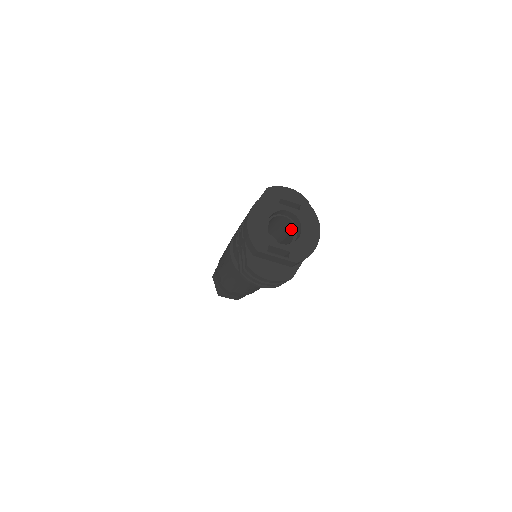
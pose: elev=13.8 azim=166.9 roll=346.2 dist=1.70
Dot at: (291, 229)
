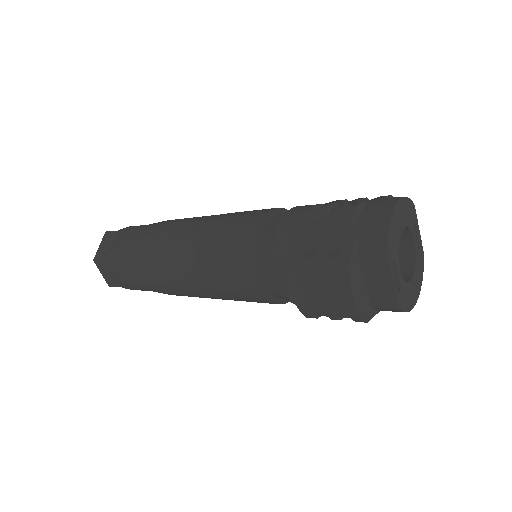
Dot at: occluded
